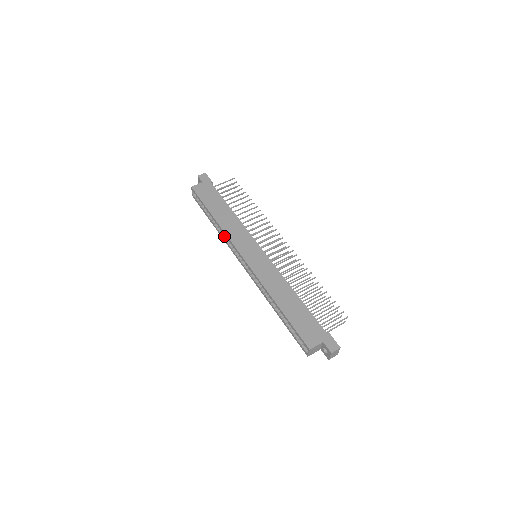
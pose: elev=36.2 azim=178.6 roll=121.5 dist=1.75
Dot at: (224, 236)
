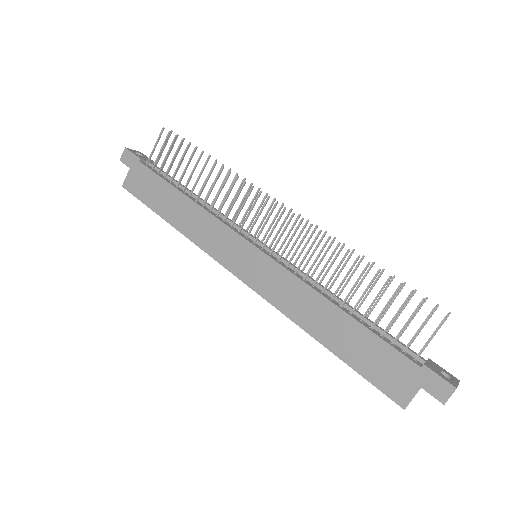
Dot at: occluded
